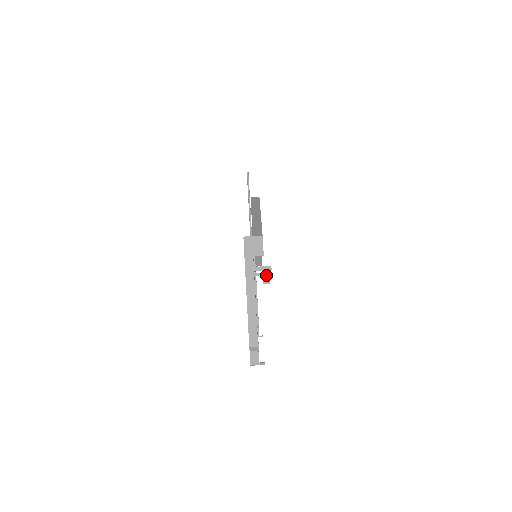
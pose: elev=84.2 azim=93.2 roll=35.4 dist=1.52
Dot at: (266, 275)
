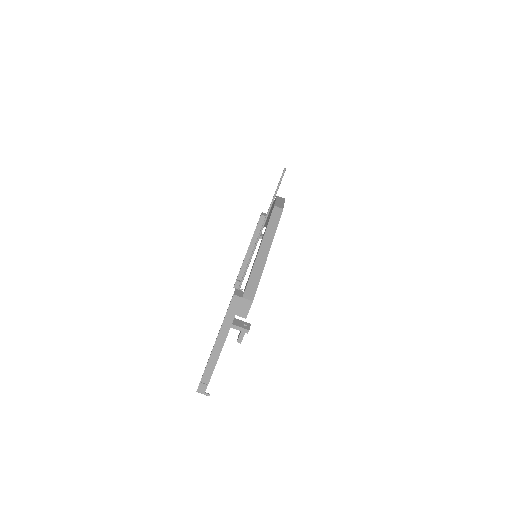
Dot at: (241, 335)
